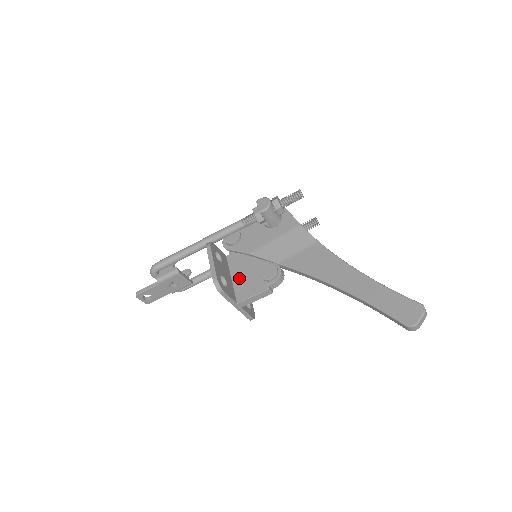
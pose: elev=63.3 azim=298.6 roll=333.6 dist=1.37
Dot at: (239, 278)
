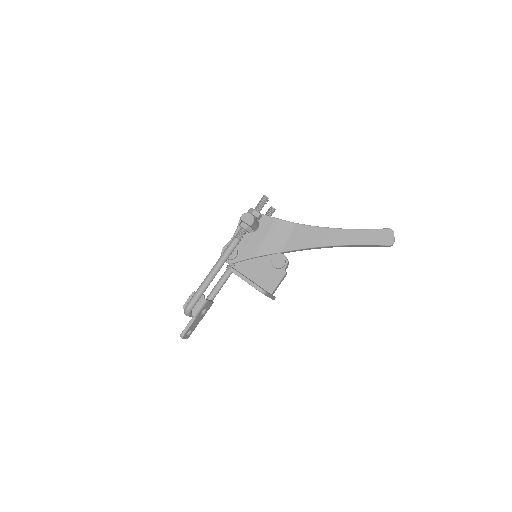
Dot at: (258, 277)
